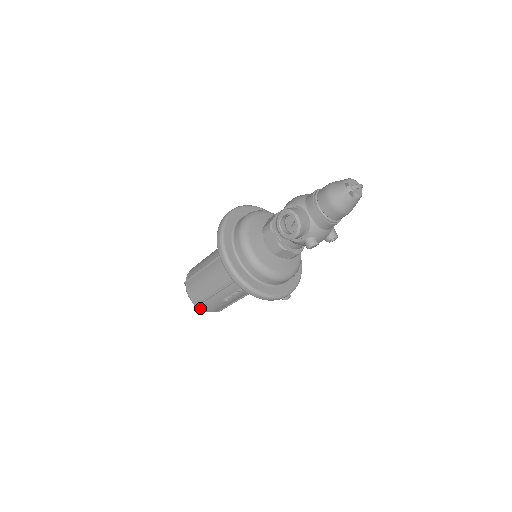
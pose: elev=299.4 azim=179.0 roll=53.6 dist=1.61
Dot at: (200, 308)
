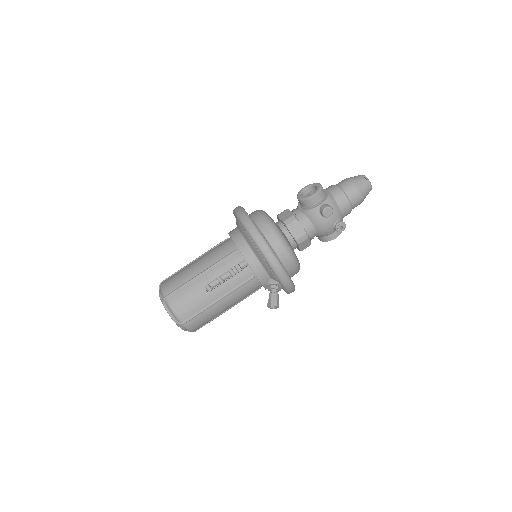
Dot at: (169, 302)
